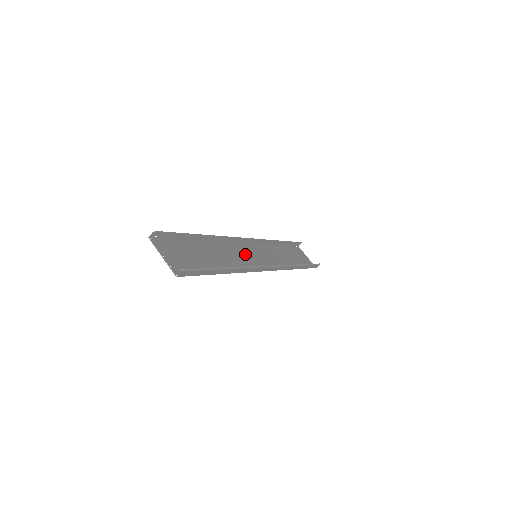
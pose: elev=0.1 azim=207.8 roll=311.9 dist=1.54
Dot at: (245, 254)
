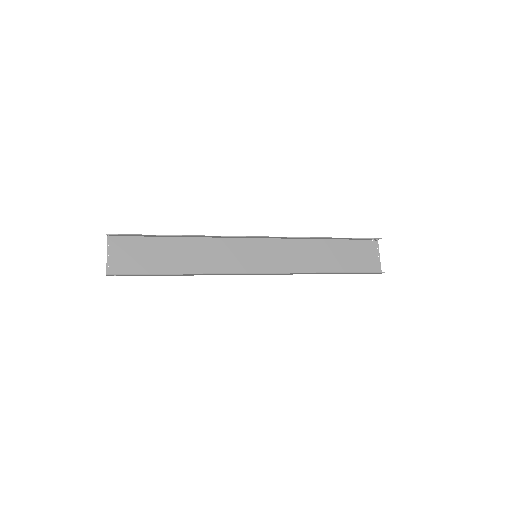
Dot at: (239, 253)
